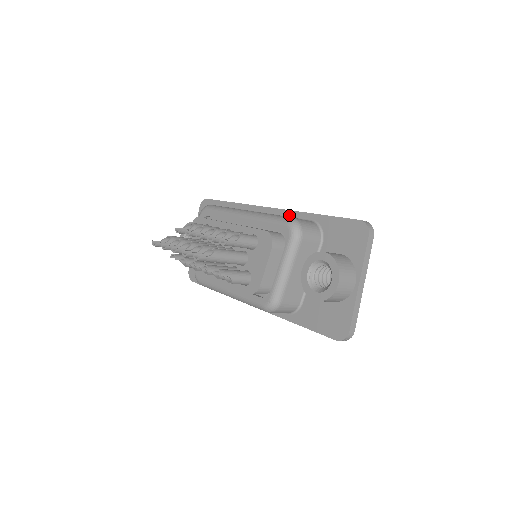
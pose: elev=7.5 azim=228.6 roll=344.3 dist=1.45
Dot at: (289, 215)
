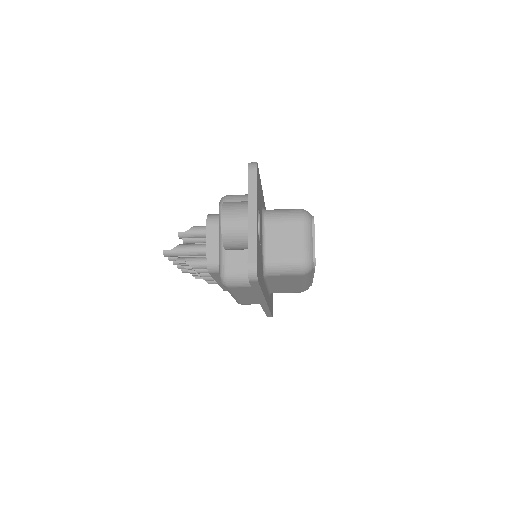
Dot at: occluded
